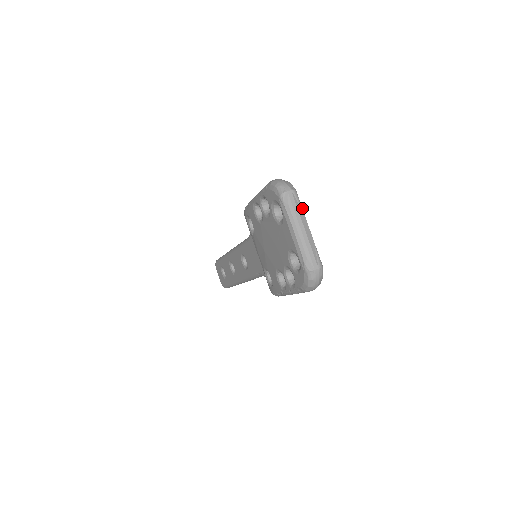
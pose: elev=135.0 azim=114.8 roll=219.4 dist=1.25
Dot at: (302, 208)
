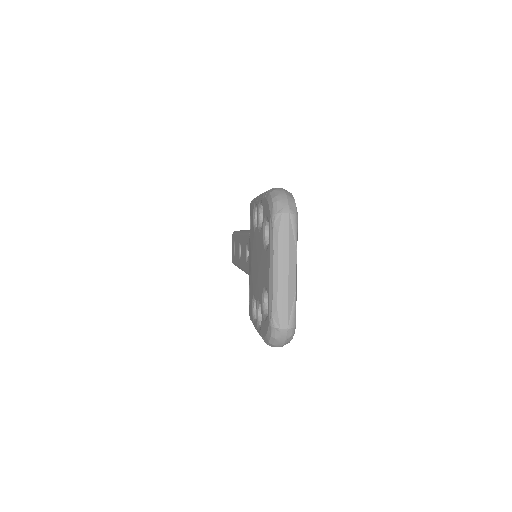
Dot at: (296, 241)
